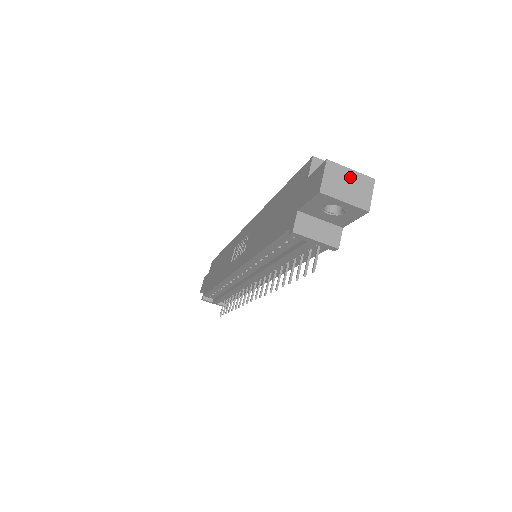
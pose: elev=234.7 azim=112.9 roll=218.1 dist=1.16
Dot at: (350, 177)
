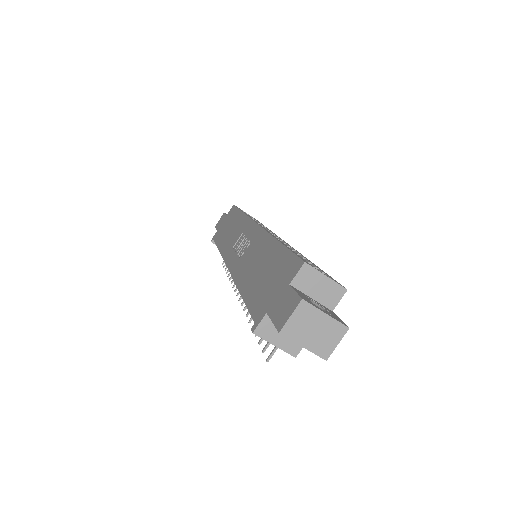
Dot at: (321, 322)
